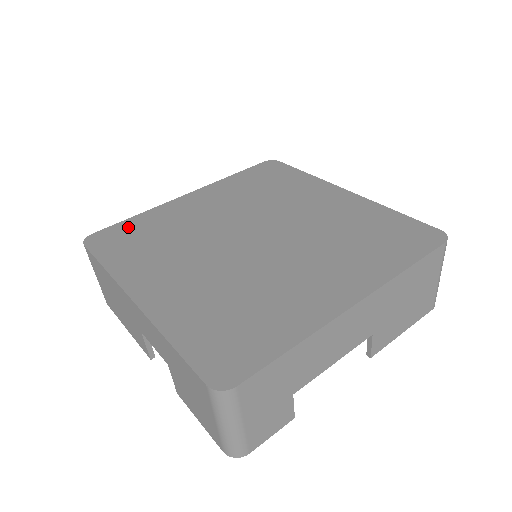
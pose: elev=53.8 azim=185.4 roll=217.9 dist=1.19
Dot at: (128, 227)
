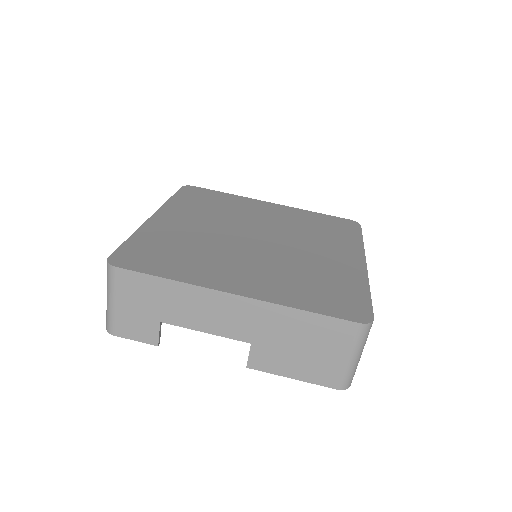
Dot at: (213, 194)
